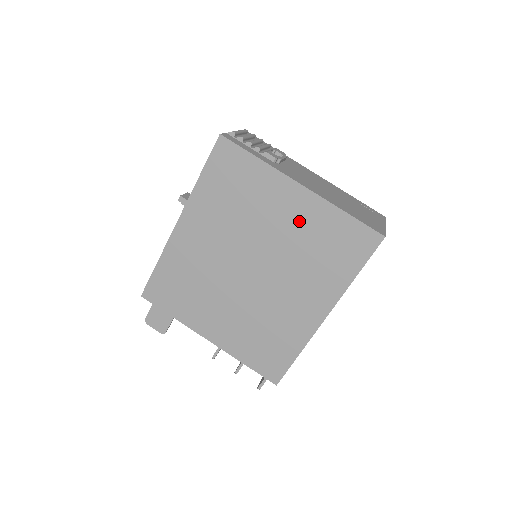
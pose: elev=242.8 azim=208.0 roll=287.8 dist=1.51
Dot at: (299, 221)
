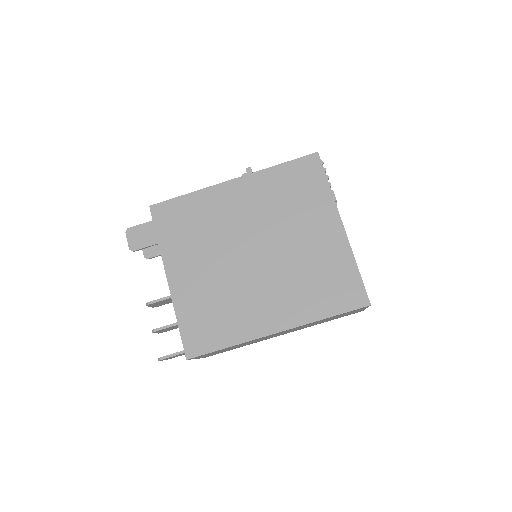
Dot at: (320, 247)
